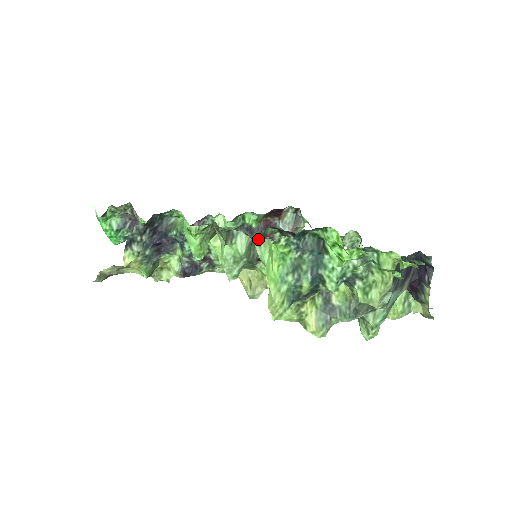
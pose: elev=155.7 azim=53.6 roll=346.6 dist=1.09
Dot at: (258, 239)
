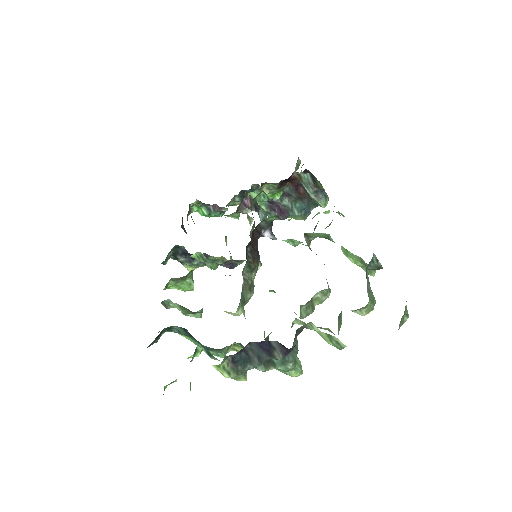
Dot at: occluded
